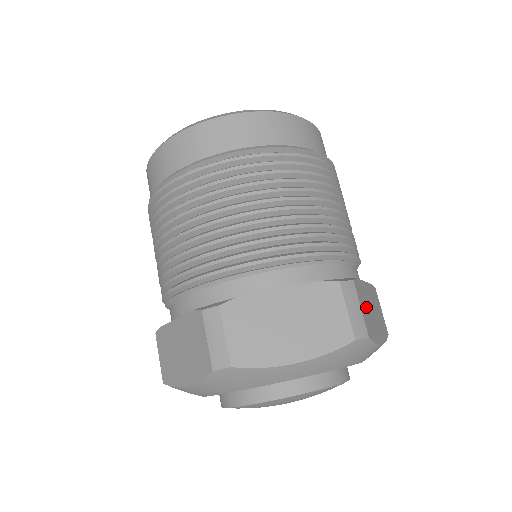
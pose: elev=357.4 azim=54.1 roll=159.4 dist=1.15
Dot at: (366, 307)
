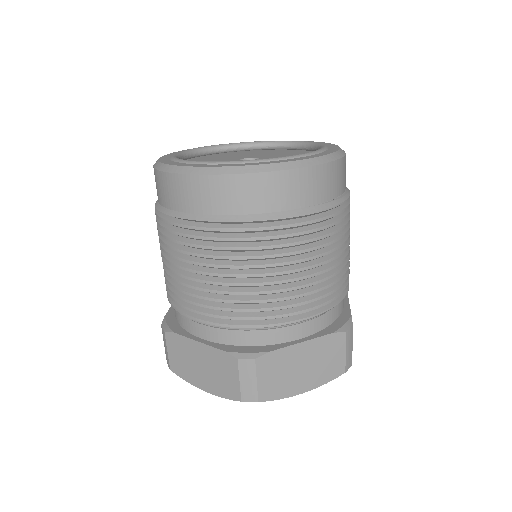
Dot at: (279, 372)
